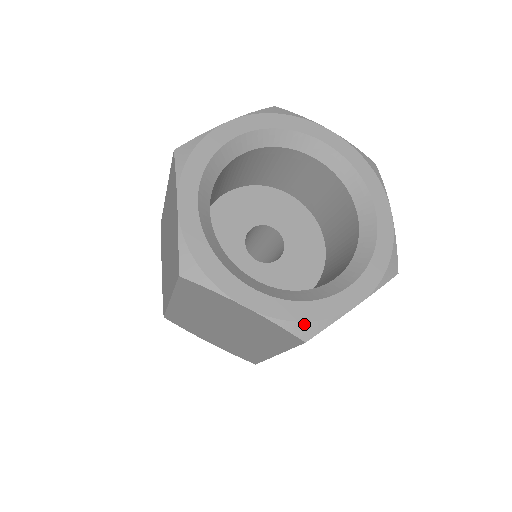
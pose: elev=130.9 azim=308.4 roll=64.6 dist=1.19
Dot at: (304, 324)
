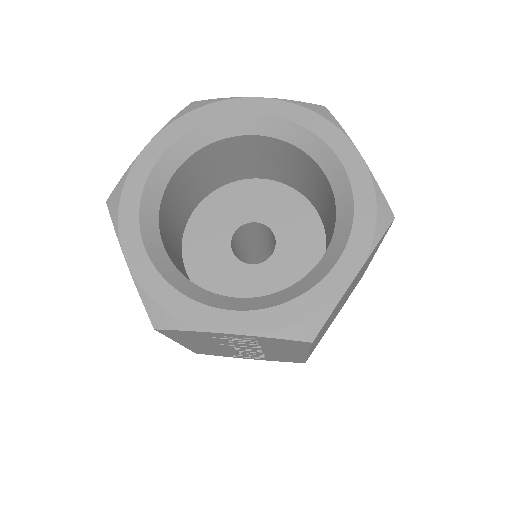
Dot at: (160, 310)
